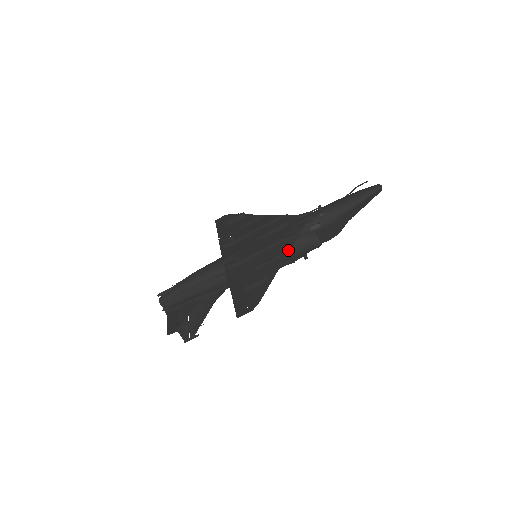
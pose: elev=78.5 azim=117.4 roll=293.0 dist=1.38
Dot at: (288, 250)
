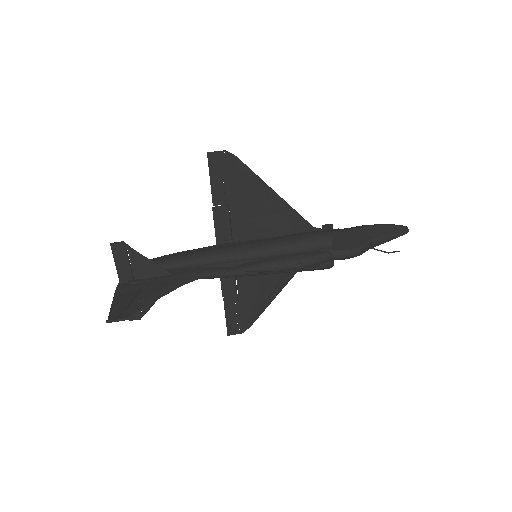
Dot at: (288, 206)
